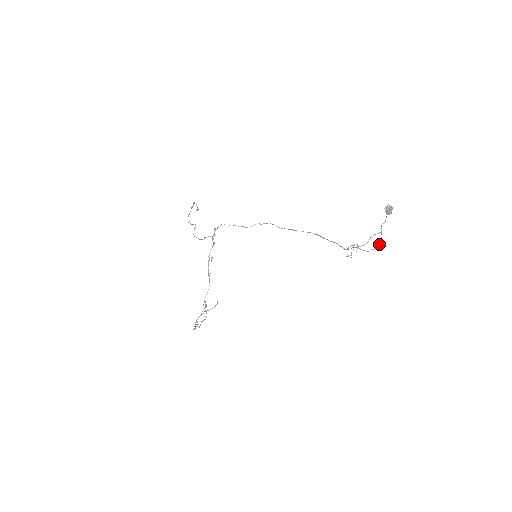
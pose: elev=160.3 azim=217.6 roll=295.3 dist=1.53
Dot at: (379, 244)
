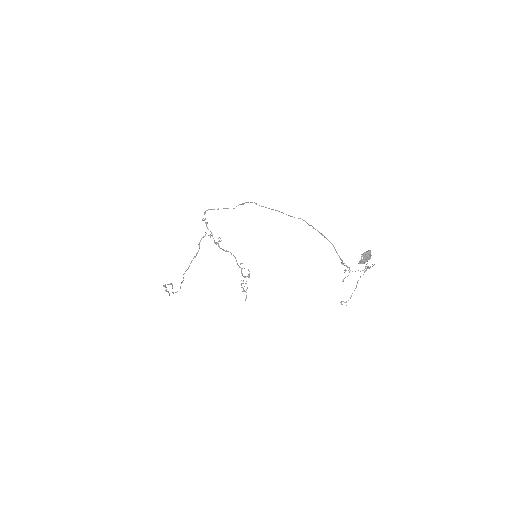
Dot at: (373, 265)
